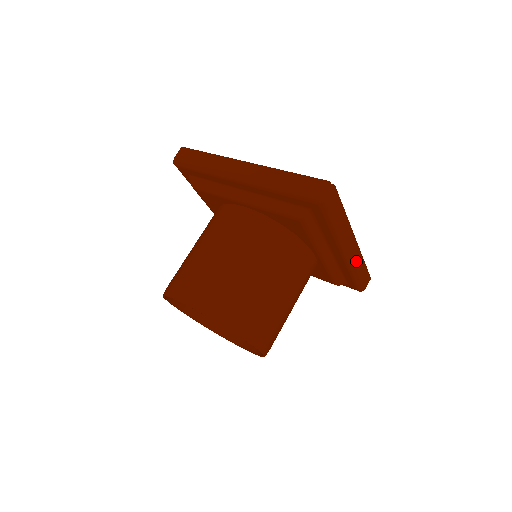
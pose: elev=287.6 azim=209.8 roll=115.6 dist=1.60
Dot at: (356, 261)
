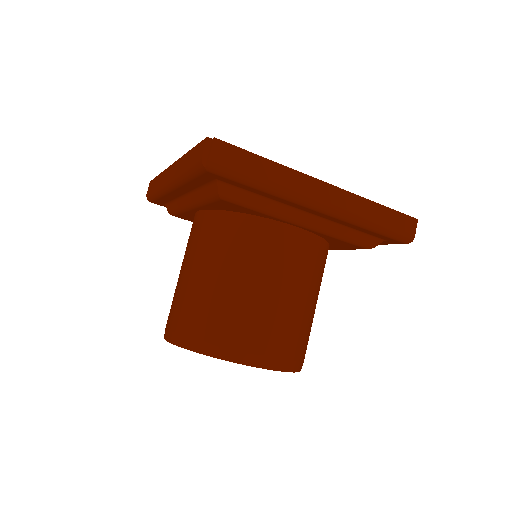
Dot at: (354, 209)
